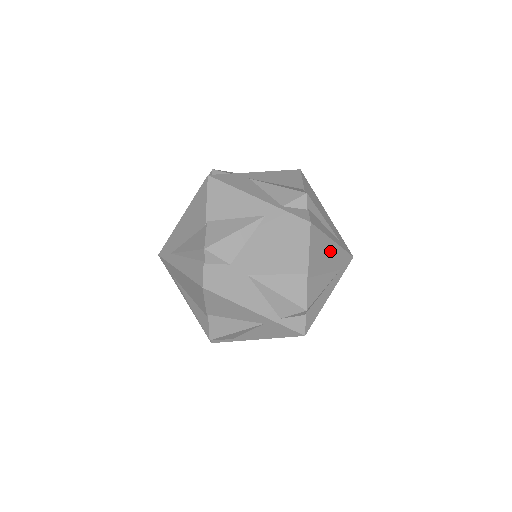
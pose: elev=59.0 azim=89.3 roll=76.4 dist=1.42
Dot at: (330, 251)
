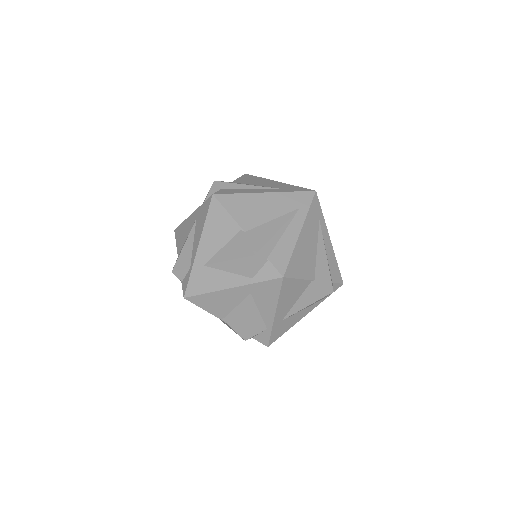
Dot at: (266, 201)
